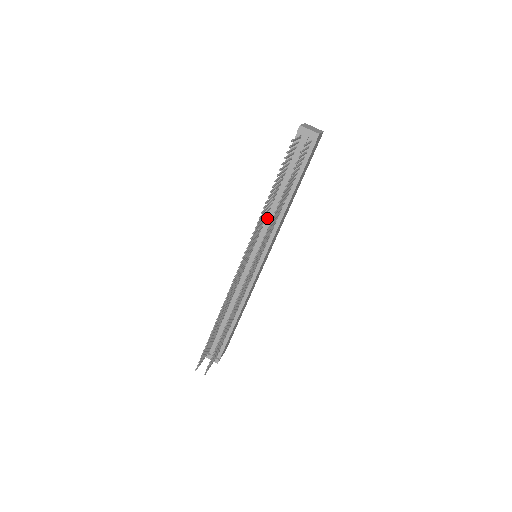
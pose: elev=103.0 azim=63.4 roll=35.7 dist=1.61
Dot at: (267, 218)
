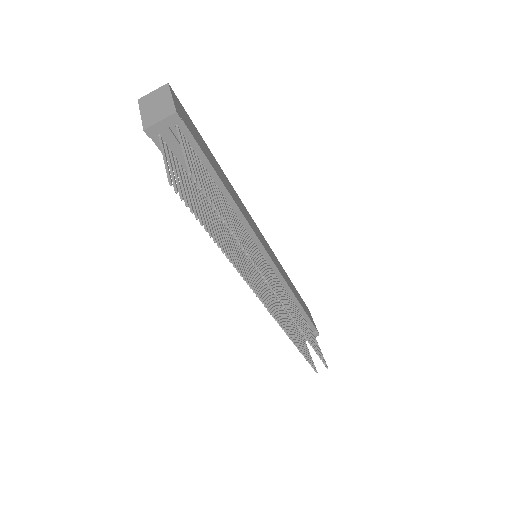
Dot at: (228, 229)
